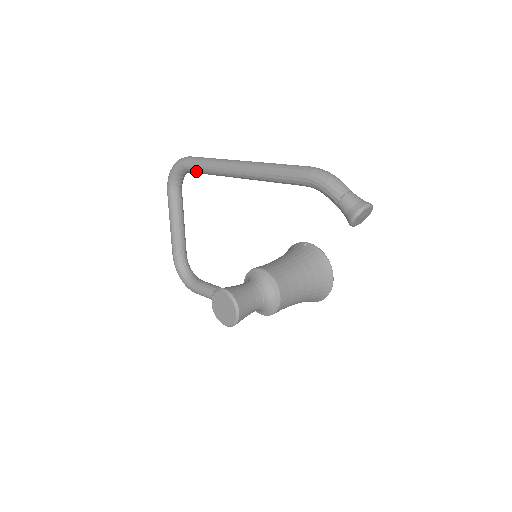
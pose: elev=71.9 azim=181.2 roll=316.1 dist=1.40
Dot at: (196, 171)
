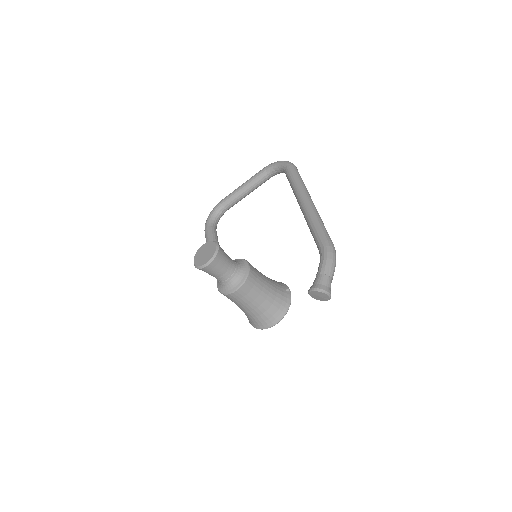
Dot at: (288, 177)
